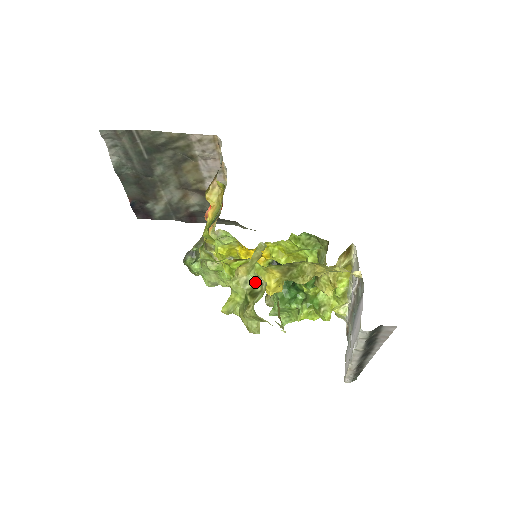
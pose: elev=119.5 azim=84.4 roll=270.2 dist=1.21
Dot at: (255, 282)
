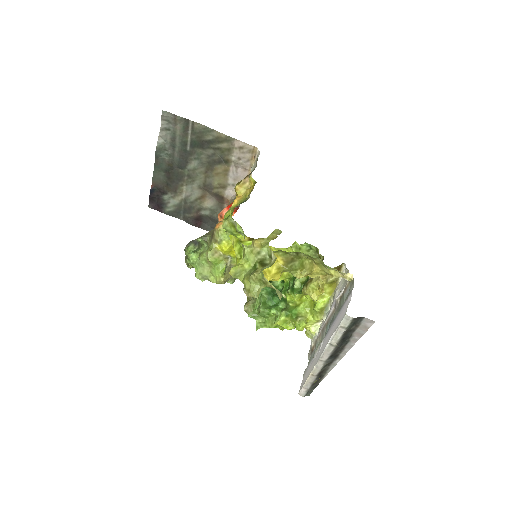
Dot at: (266, 256)
